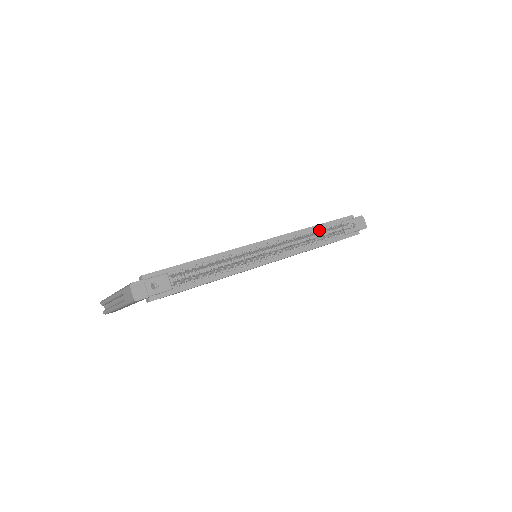
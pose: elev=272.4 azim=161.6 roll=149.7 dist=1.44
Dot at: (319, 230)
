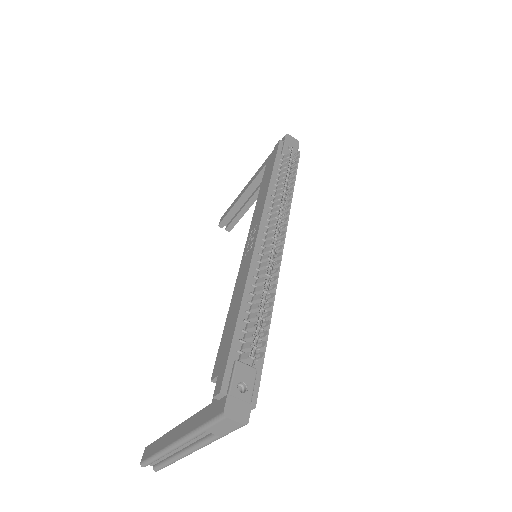
Dot at: (277, 178)
